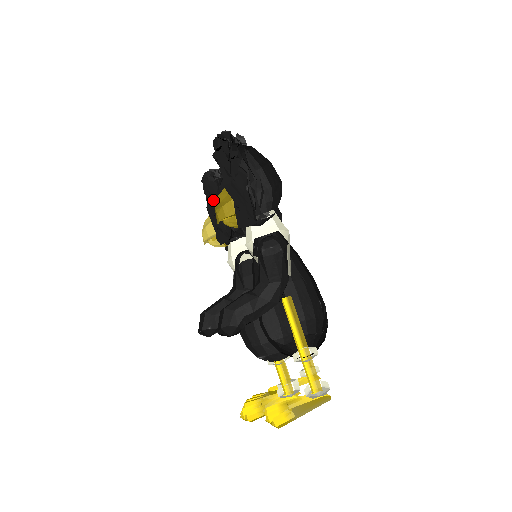
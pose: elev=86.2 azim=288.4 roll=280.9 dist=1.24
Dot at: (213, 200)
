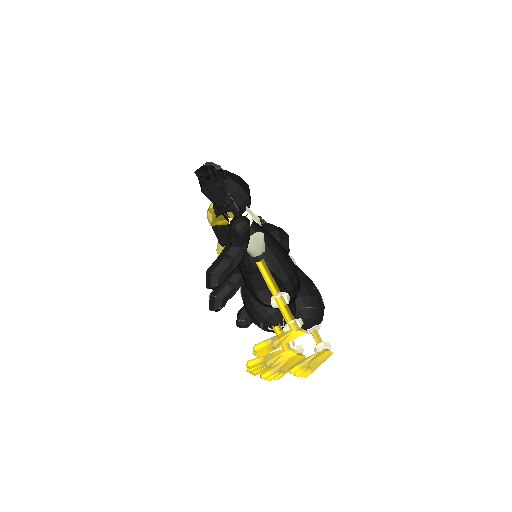
Dot at: occluded
